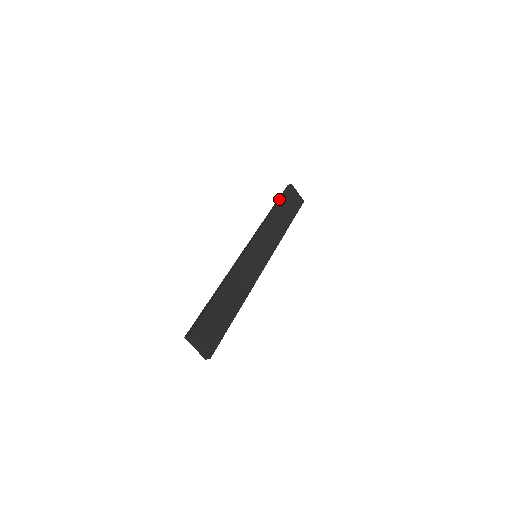
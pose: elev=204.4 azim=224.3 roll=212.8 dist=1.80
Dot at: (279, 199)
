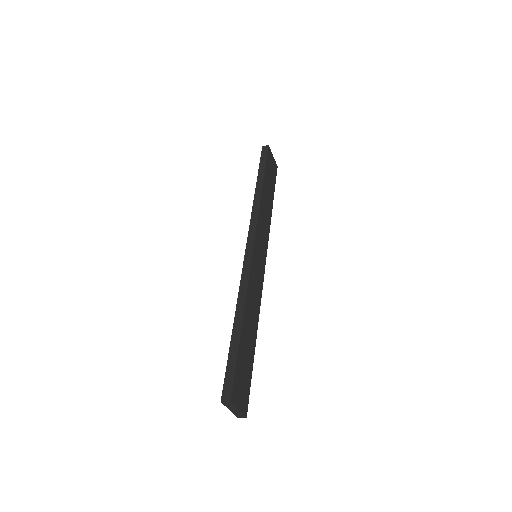
Dot at: (262, 169)
